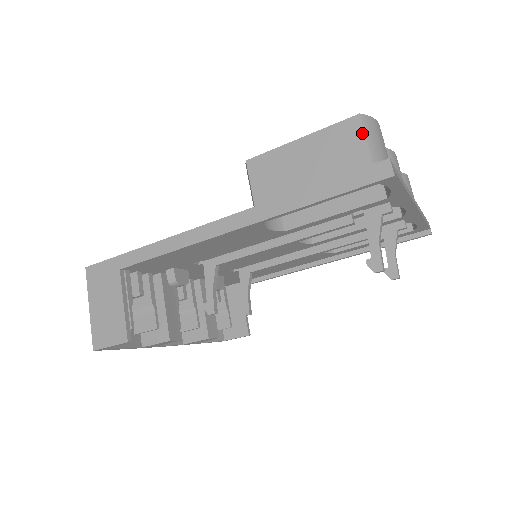
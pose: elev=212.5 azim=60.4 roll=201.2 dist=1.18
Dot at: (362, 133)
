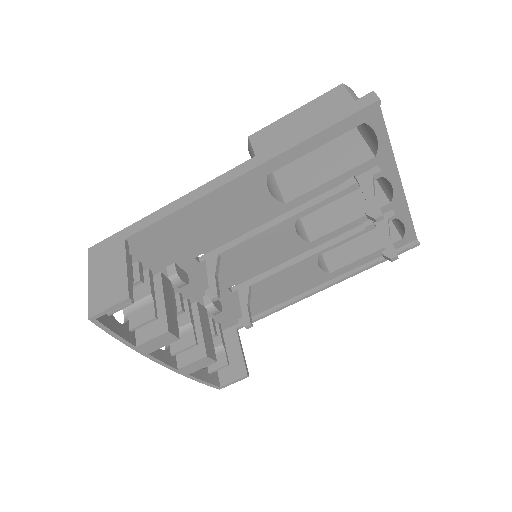
Dot at: (347, 93)
